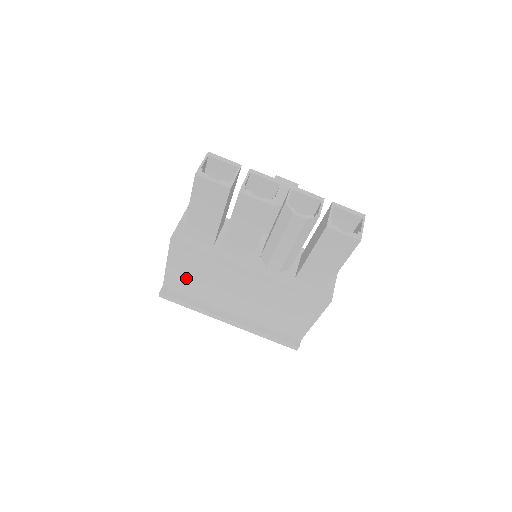
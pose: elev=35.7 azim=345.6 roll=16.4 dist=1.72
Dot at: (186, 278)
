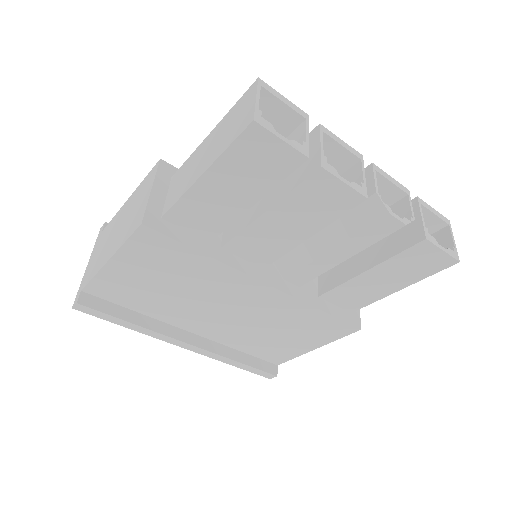
Dot at: (136, 284)
